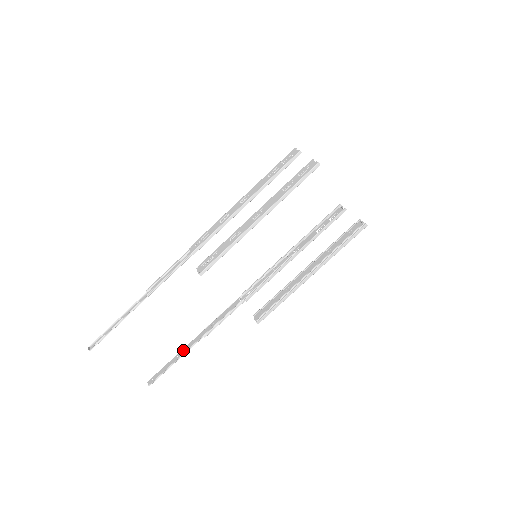
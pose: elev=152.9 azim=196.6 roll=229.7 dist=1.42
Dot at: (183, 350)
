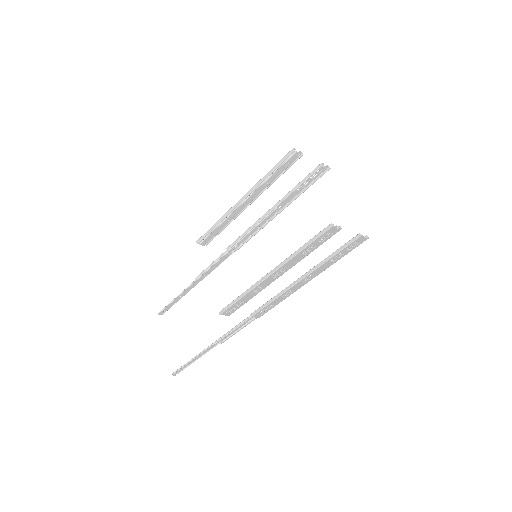
Dot at: (203, 352)
